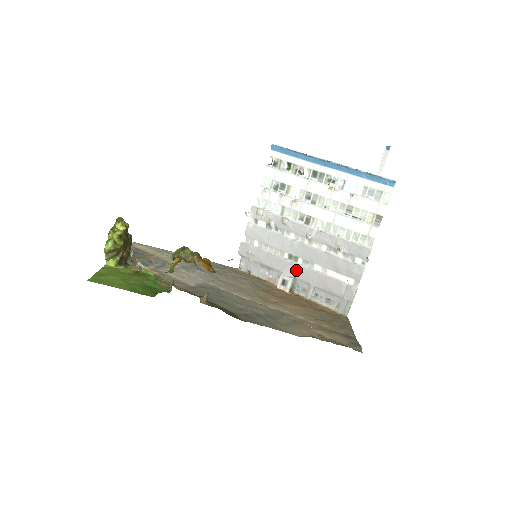
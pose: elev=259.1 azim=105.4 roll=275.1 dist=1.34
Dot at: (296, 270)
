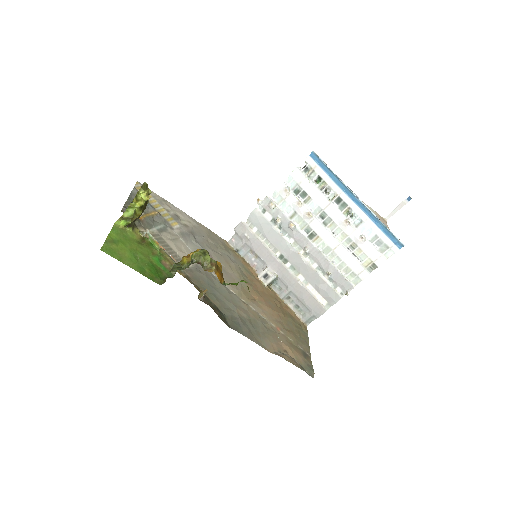
Dot at: (281, 271)
